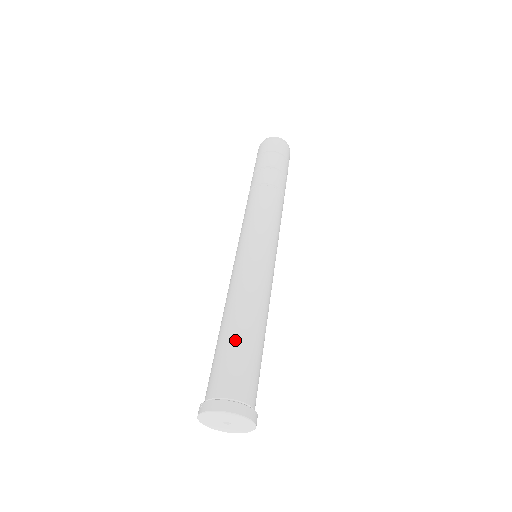
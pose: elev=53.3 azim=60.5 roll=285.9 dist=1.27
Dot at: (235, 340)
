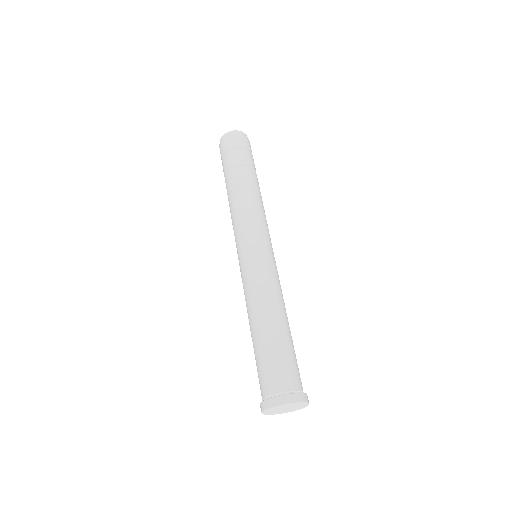
Dot at: (256, 348)
